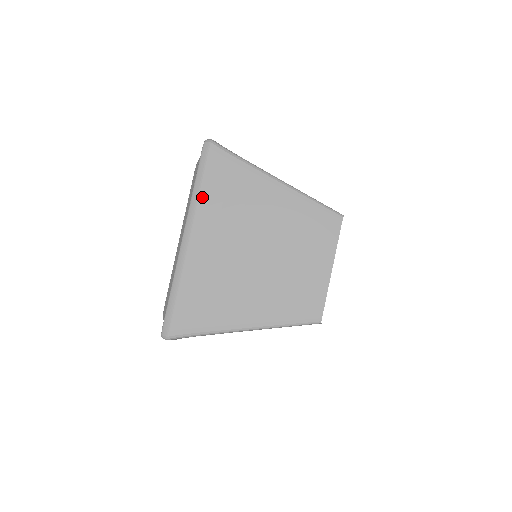
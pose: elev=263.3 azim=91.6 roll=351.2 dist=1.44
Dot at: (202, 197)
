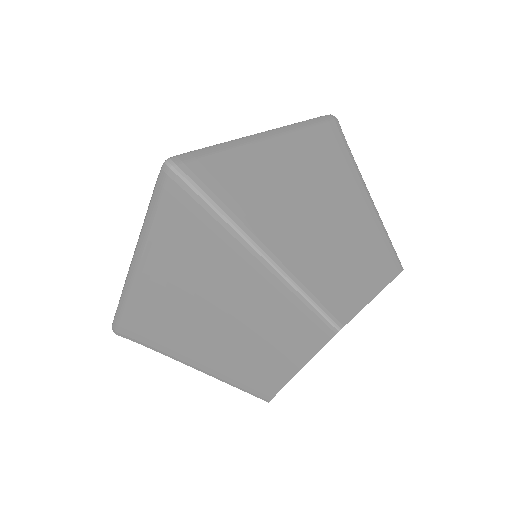
Dot at: (307, 131)
